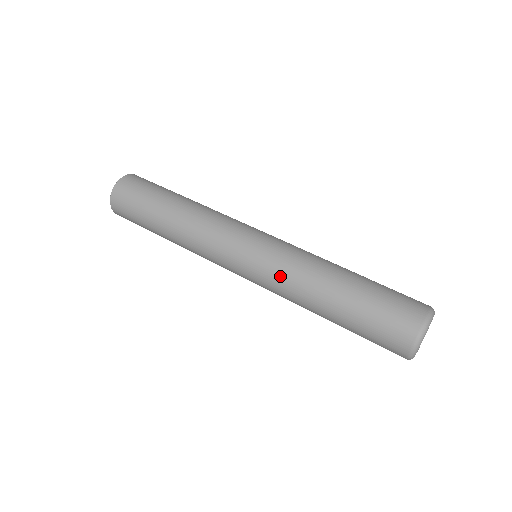
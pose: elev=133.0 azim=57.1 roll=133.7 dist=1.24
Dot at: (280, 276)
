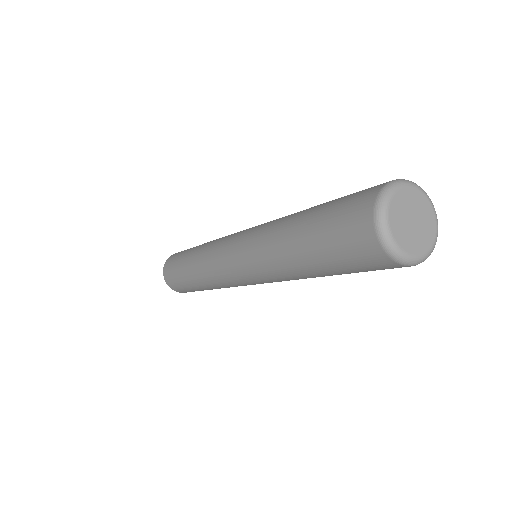
Dot at: (255, 239)
